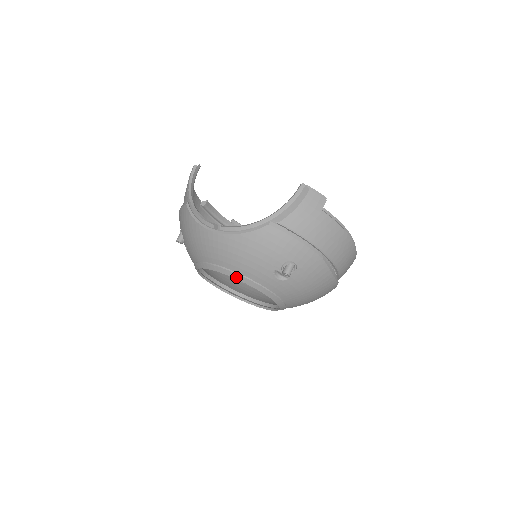
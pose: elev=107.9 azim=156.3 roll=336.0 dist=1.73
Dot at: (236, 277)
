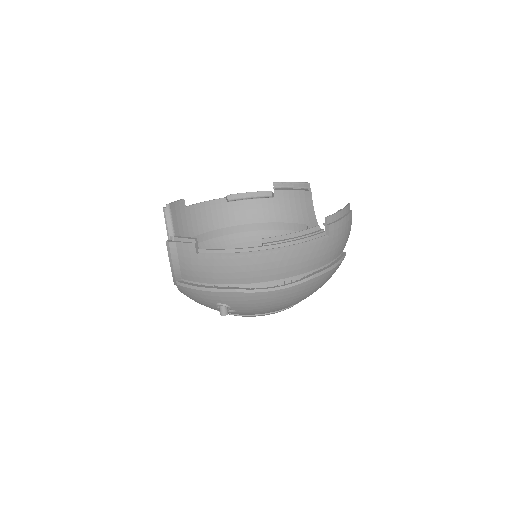
Dot at: occluded
